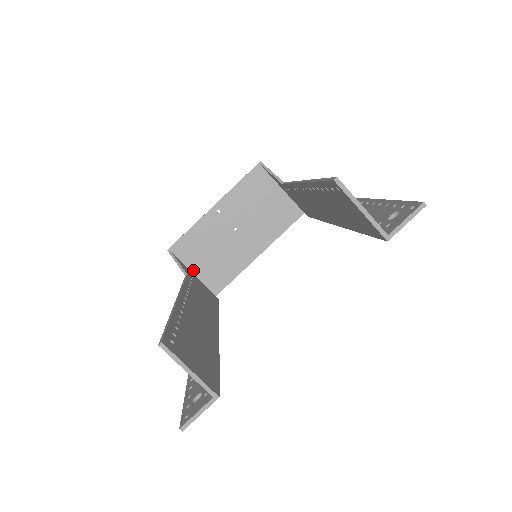
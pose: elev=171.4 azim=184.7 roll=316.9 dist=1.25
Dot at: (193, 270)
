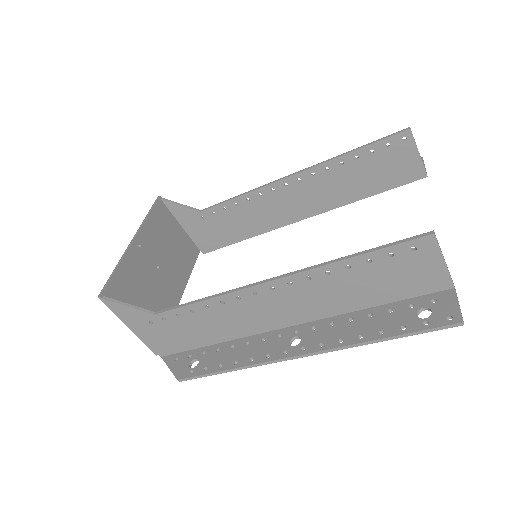
Dot at: occluded
